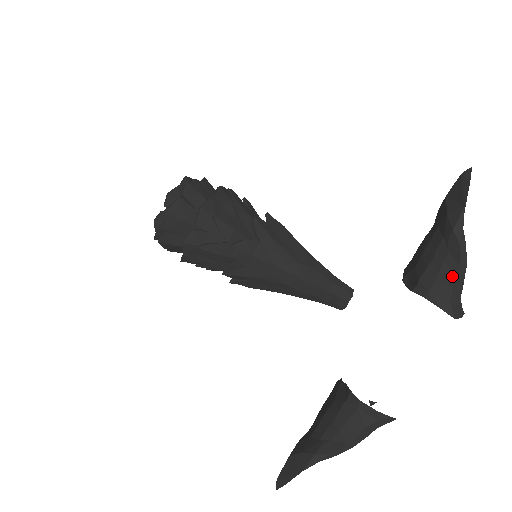
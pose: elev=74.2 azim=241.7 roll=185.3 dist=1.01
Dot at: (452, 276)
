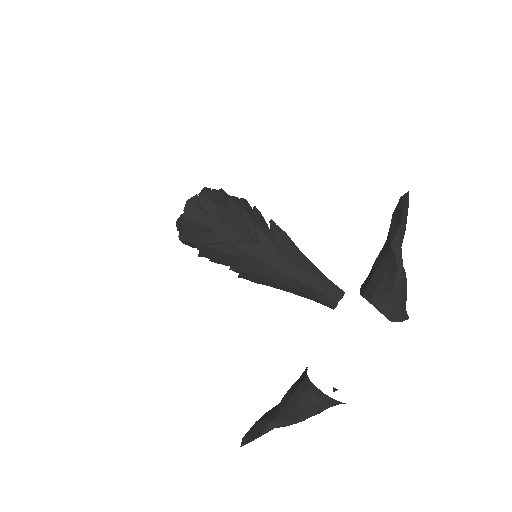
Dot at: (390, 284)
